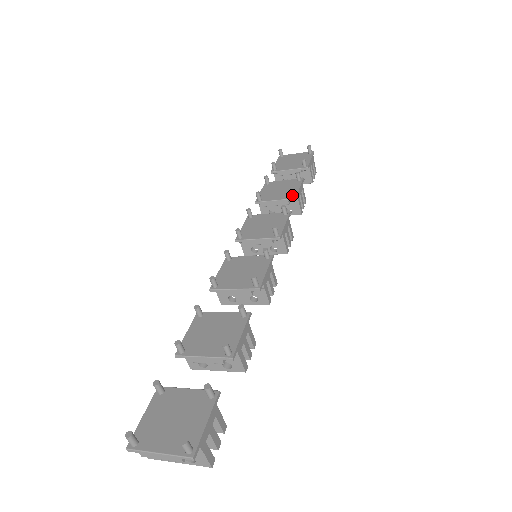
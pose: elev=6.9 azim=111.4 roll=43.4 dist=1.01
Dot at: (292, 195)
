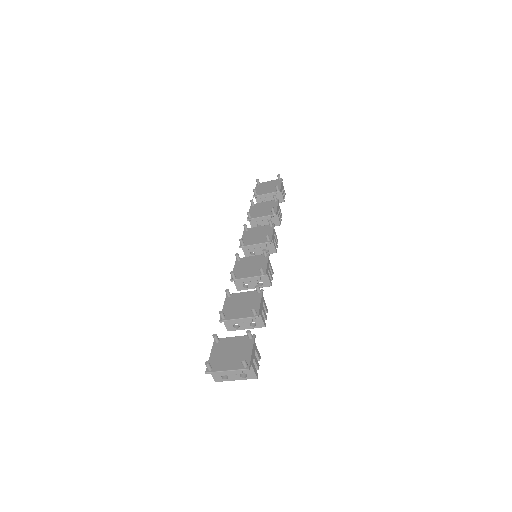
Dot at: (273, 212)
